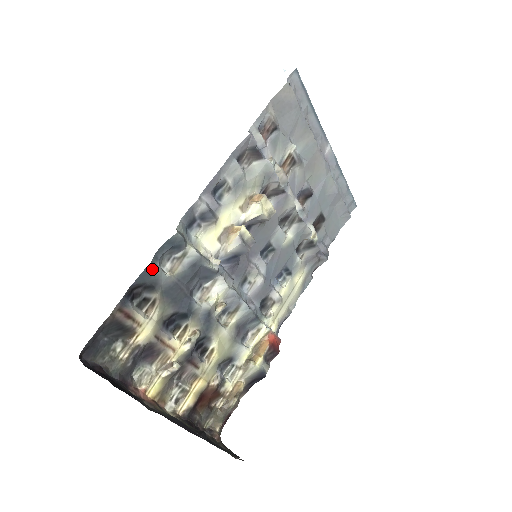
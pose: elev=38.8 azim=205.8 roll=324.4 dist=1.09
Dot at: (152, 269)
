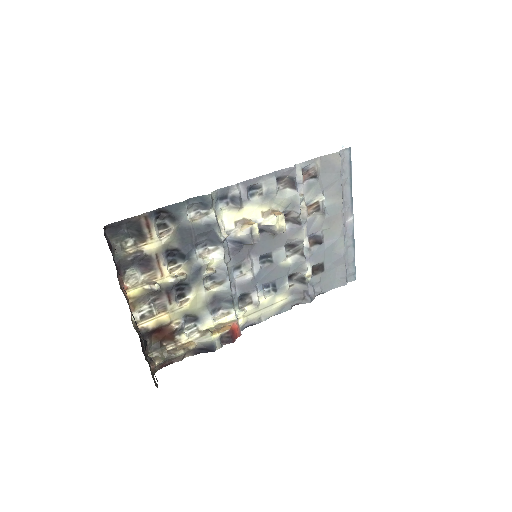
Dot at: (181, 207)
